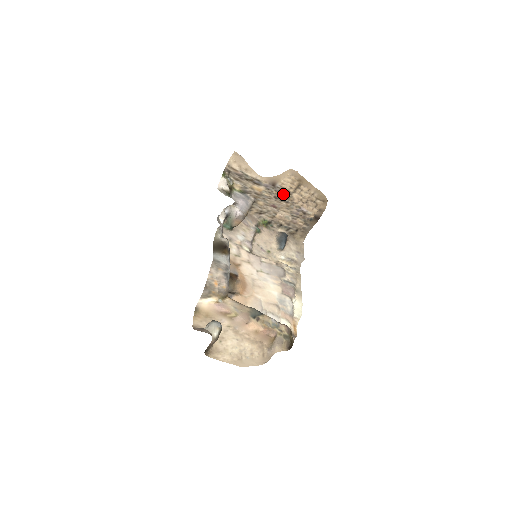
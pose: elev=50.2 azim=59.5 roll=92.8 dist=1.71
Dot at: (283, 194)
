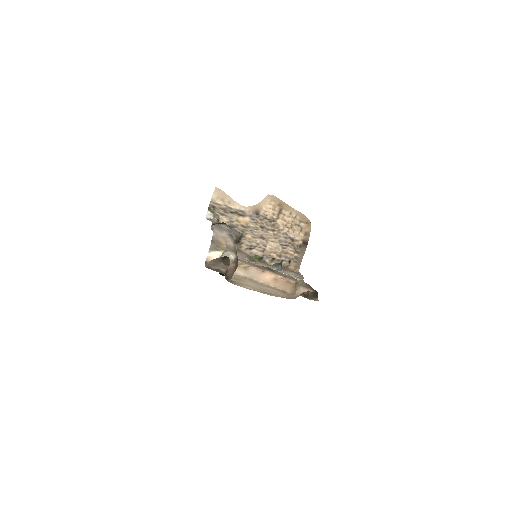
Dot at: (268, 222)
